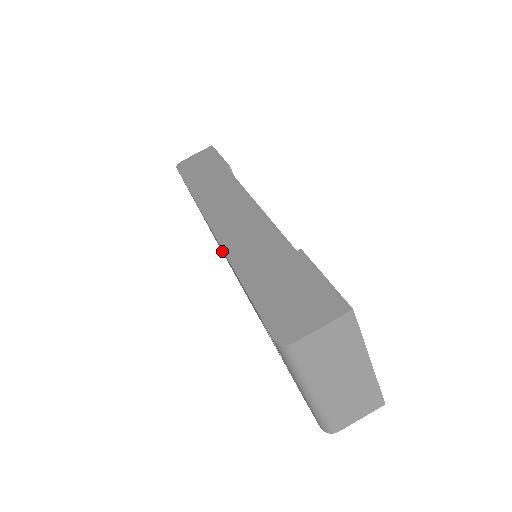
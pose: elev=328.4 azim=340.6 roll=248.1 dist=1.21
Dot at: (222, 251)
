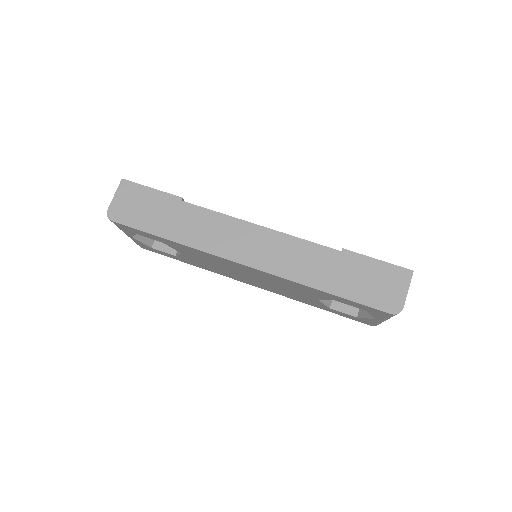
Dot at: (211, 265)
